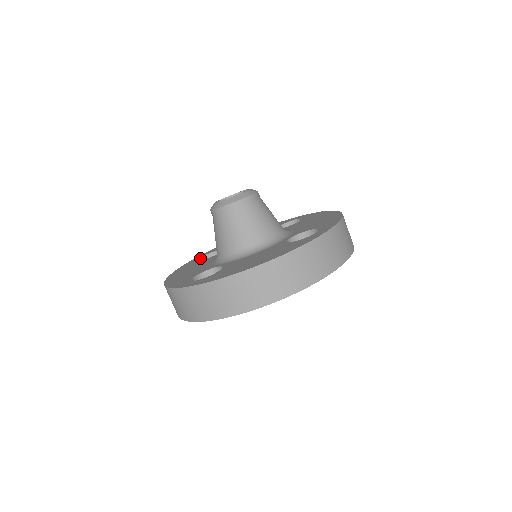
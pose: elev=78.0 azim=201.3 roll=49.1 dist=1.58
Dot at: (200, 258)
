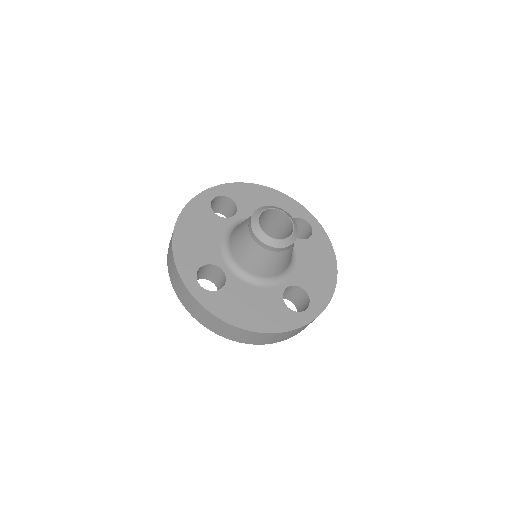
Dot at: (214, 198)
